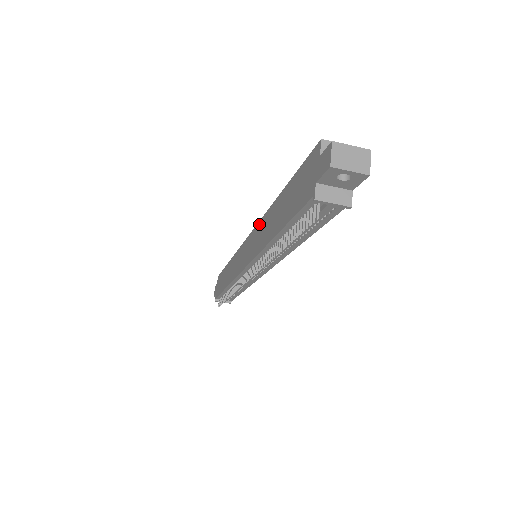
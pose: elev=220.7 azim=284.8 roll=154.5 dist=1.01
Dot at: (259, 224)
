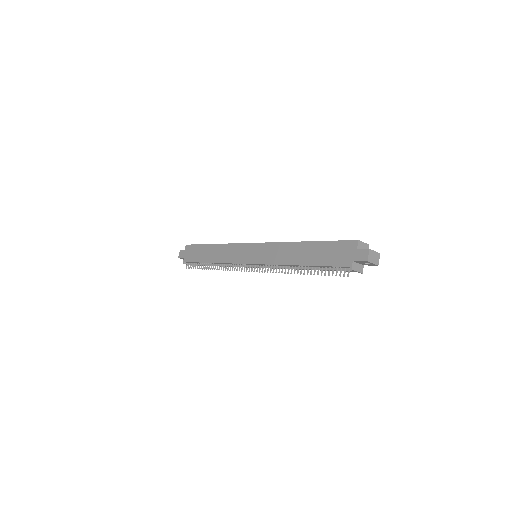
Dot at: (275, 244)
